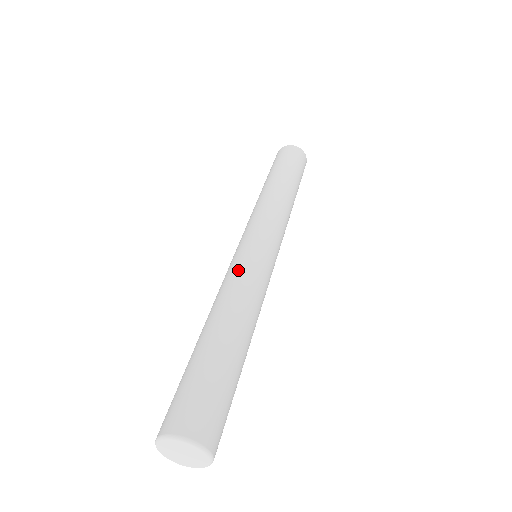
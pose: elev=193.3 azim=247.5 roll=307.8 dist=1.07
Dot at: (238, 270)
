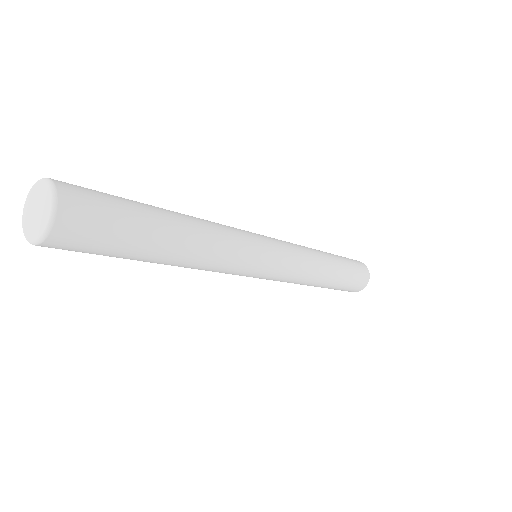
Dot at: occluded
